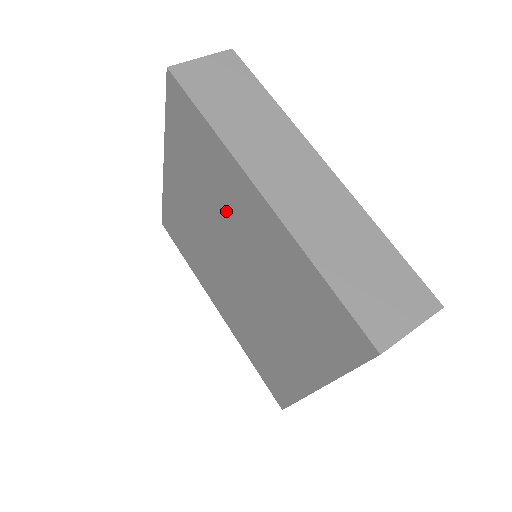
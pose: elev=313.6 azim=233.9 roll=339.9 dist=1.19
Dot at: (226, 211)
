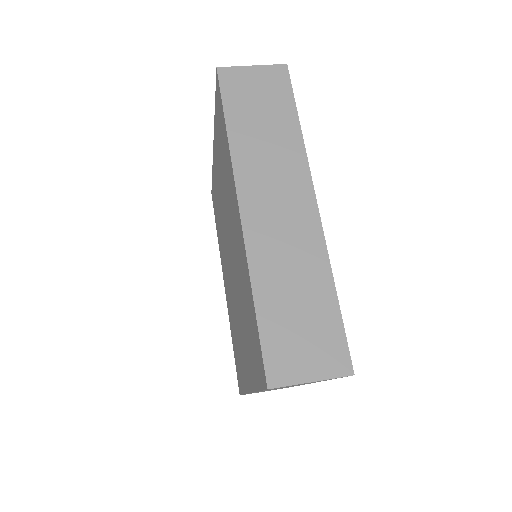
Dot at: (229, 209)
